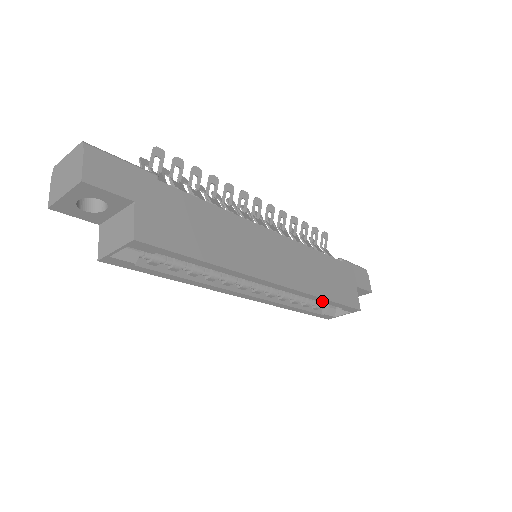
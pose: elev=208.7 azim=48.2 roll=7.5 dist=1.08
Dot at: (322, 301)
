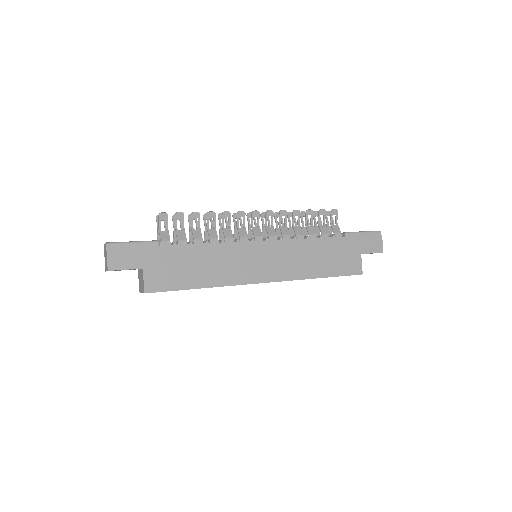
Dot at: occluded
